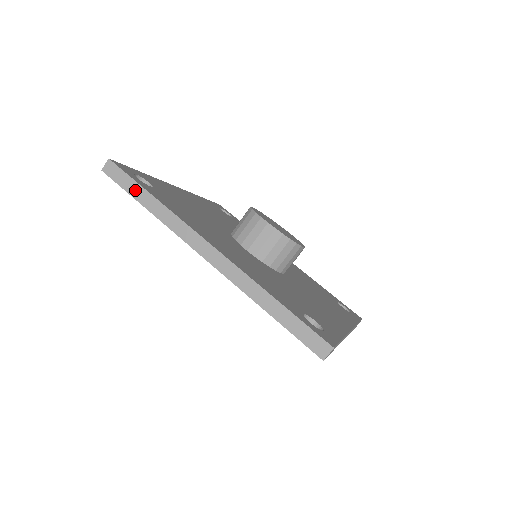
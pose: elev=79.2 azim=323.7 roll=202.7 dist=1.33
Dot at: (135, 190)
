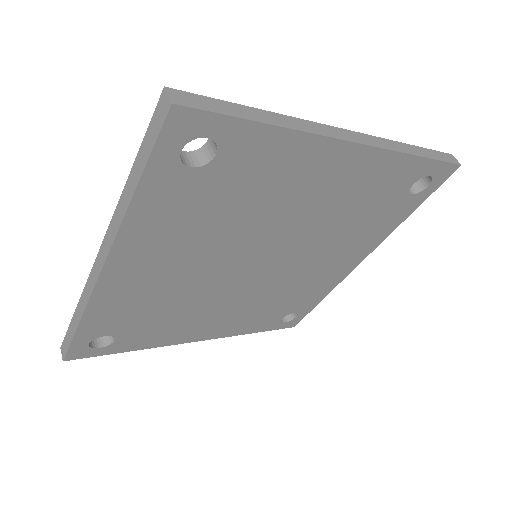
Dot at: (72, 330)
